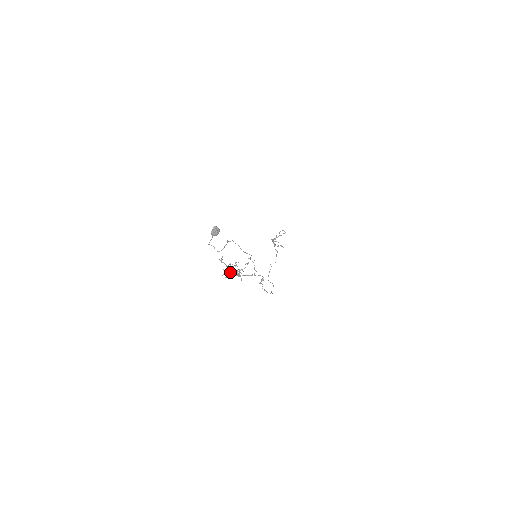
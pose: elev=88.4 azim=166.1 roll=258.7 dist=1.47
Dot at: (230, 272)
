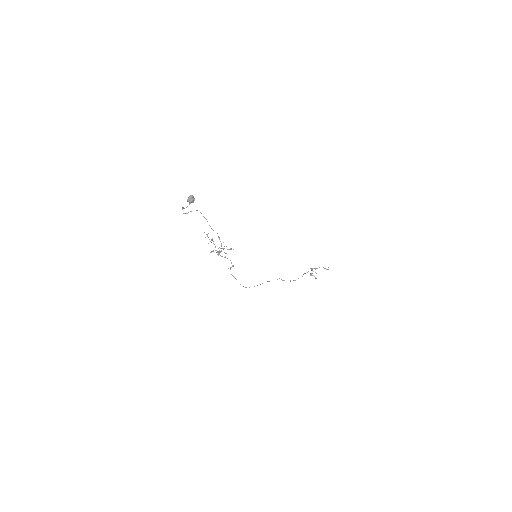
Dot at: (215, 250)
